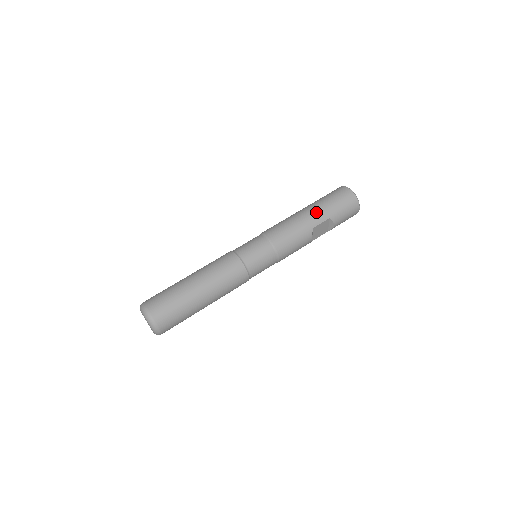
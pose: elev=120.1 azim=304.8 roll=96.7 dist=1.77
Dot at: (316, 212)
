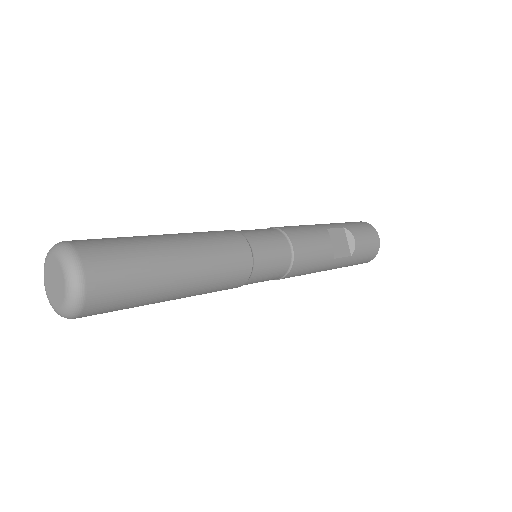
Dot at: occluded
